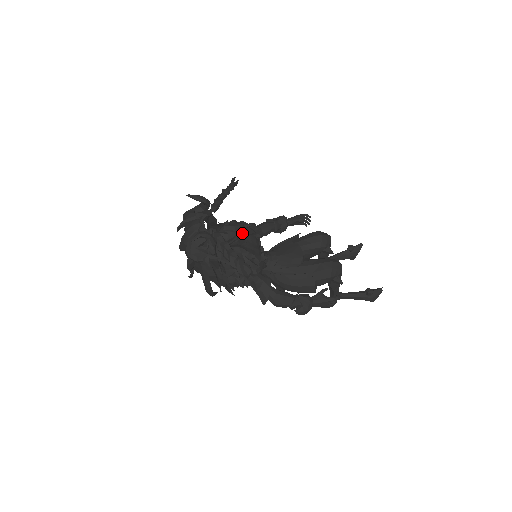
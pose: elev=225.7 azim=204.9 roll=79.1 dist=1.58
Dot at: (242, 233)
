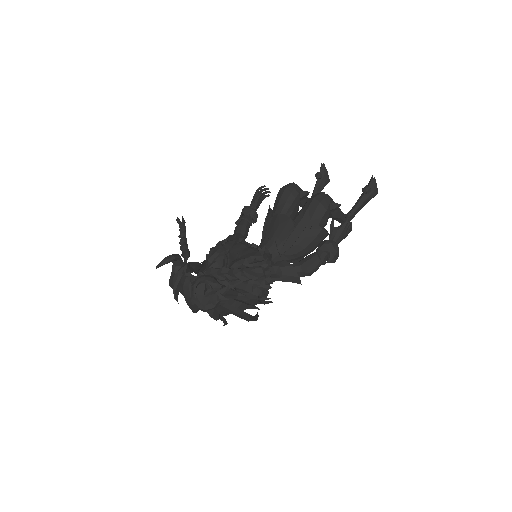
Dot at: (227, 251)
